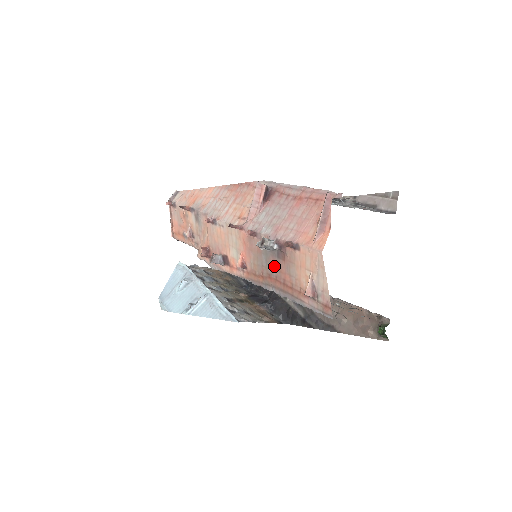
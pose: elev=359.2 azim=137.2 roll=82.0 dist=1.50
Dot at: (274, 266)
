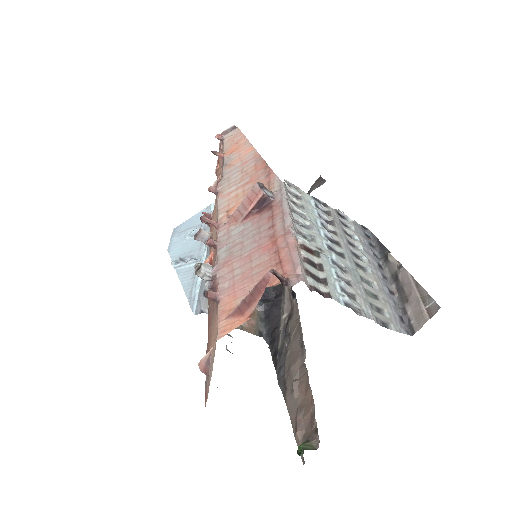
Dot at: occluded
